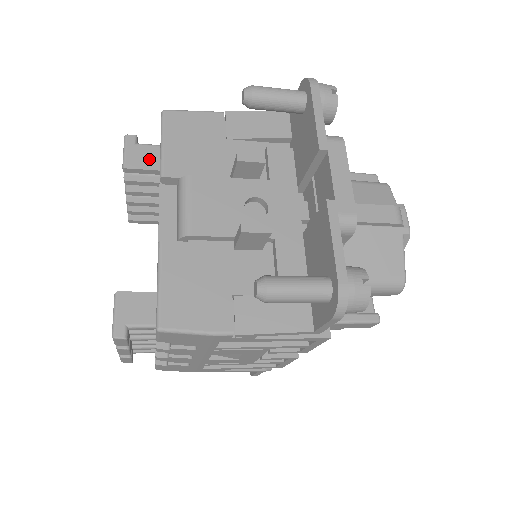
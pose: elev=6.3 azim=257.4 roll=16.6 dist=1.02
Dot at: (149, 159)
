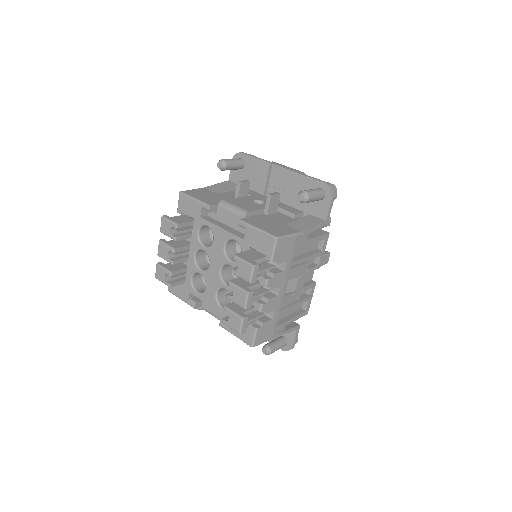
Dot at: (184, 219)
